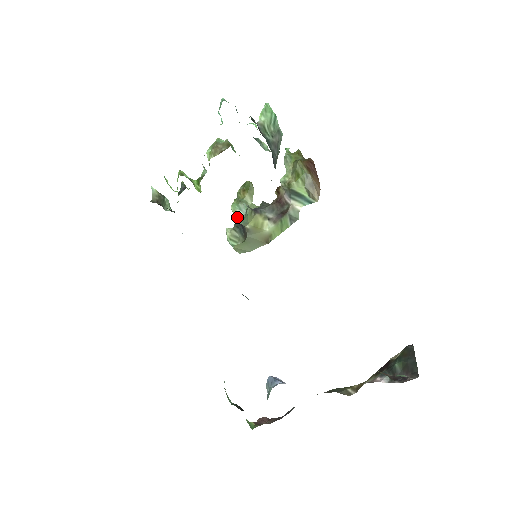
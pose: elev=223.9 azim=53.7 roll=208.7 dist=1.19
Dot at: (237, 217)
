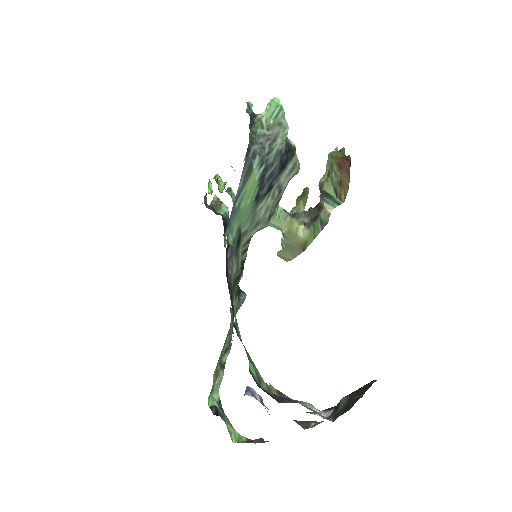
Dot at: occluded
